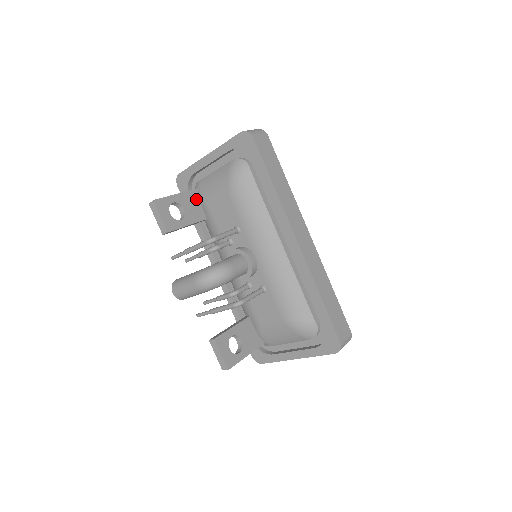
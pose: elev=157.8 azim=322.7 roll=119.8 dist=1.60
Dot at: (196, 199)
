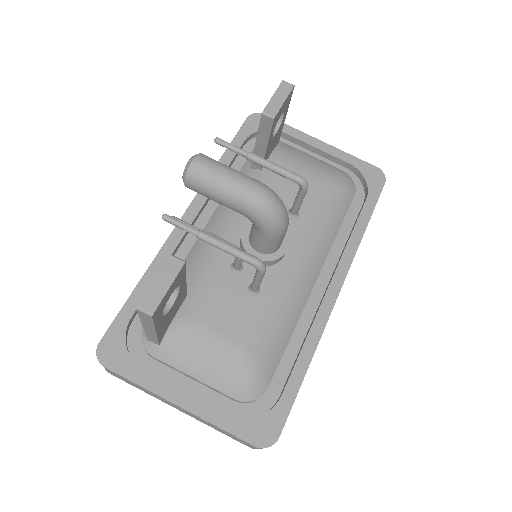
Dot at: (275, 145)
